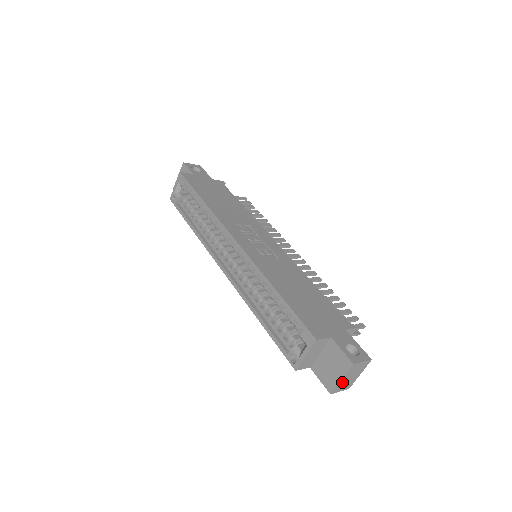
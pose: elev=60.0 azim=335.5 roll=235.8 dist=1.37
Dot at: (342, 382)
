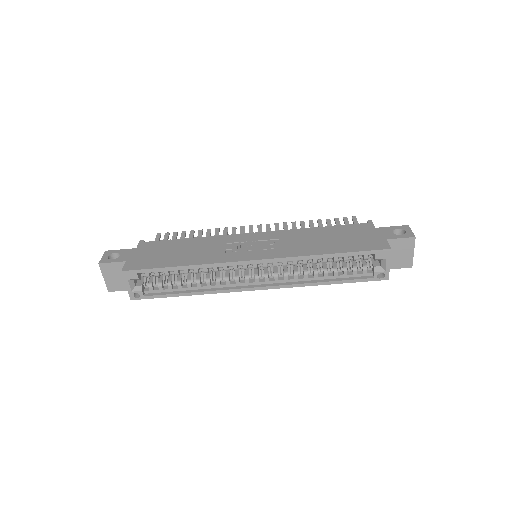
Dot at: (412, 254)
